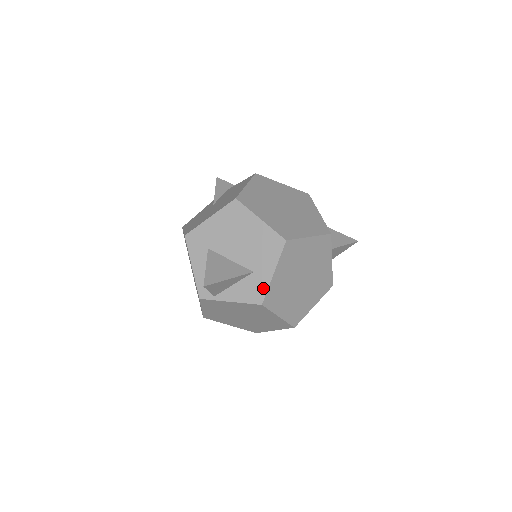
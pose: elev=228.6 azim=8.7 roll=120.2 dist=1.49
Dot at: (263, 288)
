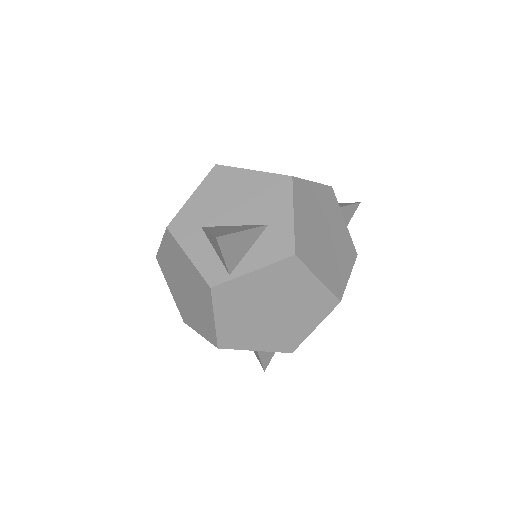
Dot at: (288, 236)
